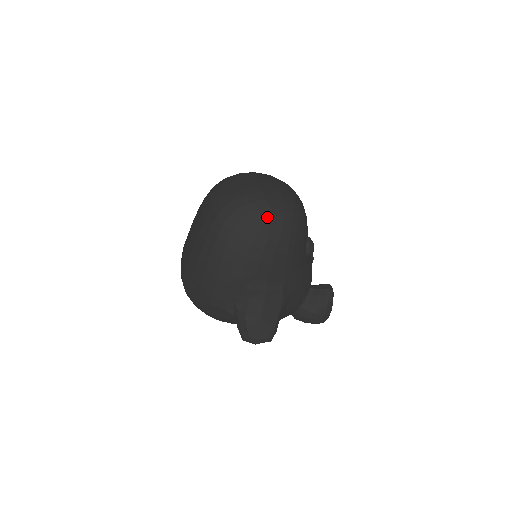
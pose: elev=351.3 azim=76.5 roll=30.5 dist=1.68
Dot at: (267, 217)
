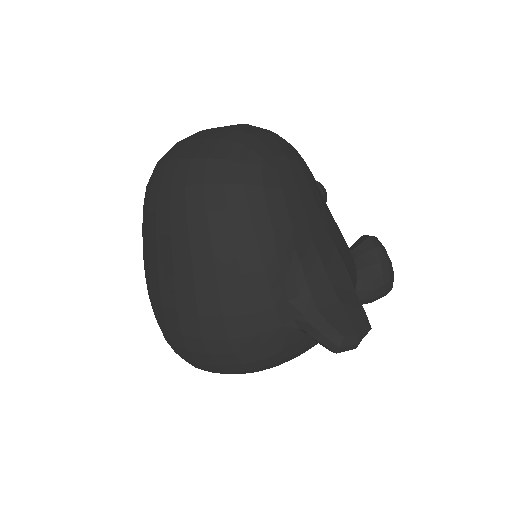
Dot at: (256, 145)
